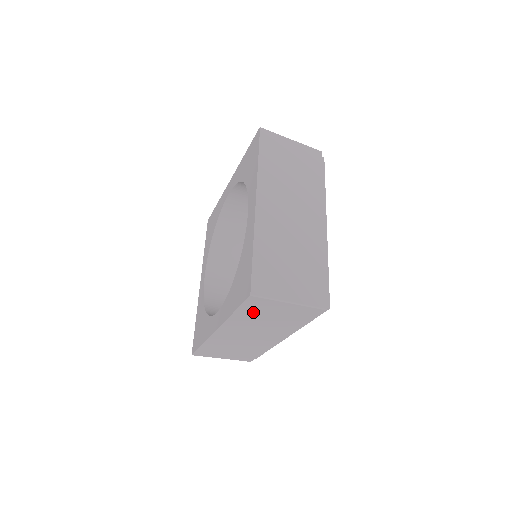
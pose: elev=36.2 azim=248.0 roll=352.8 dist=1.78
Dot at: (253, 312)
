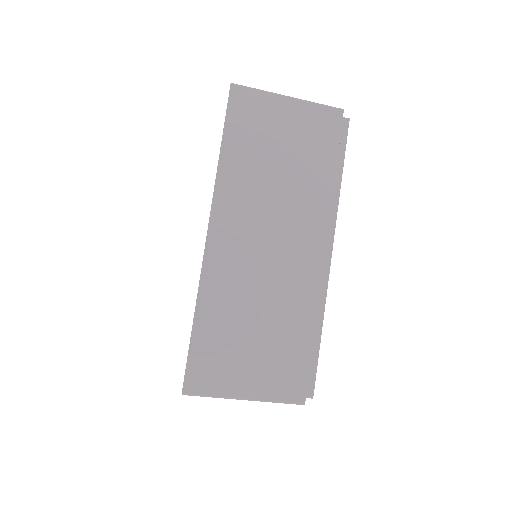
Dot at: (248, 140)
